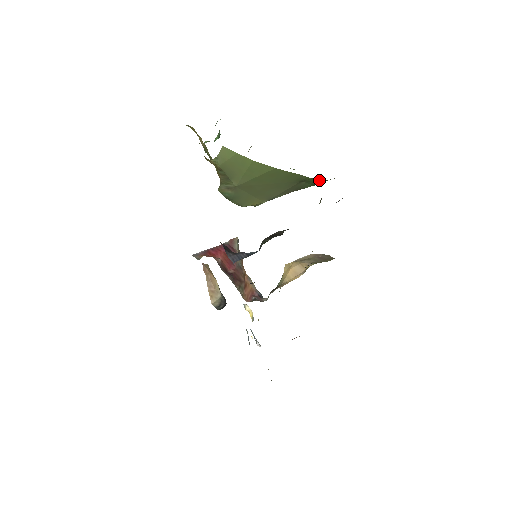
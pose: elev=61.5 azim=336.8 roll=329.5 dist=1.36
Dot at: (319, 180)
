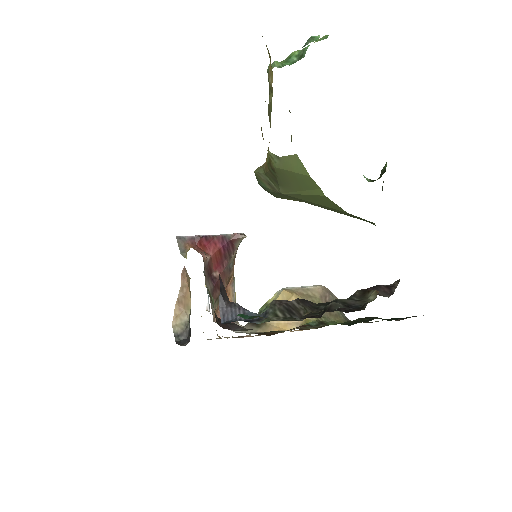
Dot at: occluded
